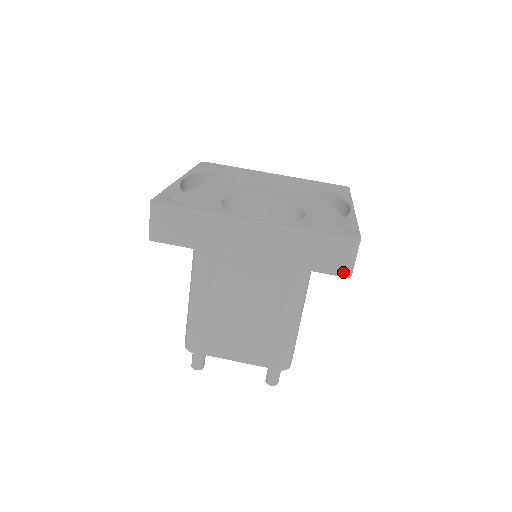
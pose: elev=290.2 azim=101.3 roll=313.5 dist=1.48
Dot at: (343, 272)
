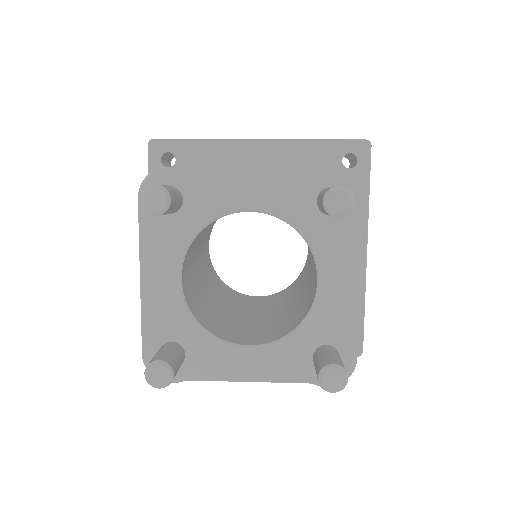
Dot at: (360, 140)
